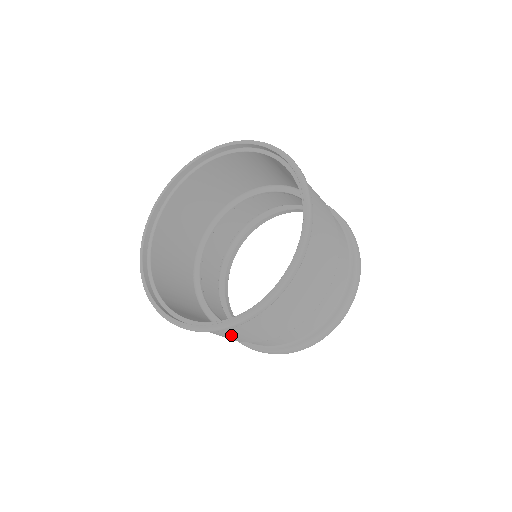
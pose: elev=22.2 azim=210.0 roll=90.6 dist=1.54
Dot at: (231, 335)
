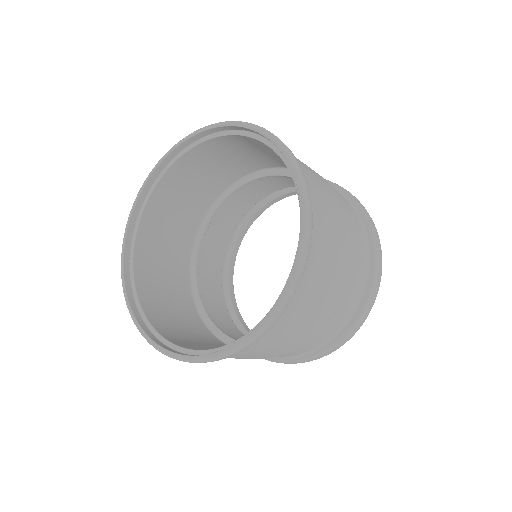
Dot at: (243, 357)
